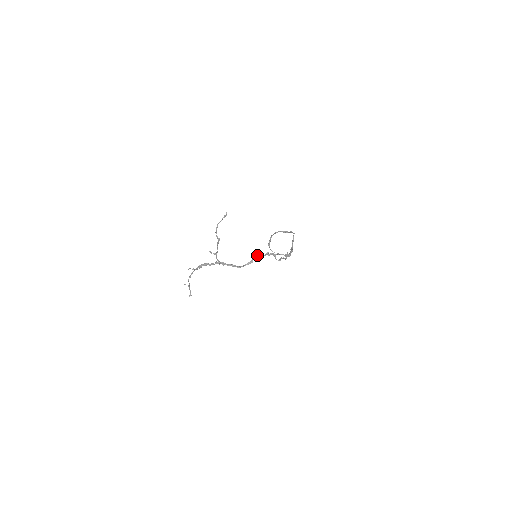
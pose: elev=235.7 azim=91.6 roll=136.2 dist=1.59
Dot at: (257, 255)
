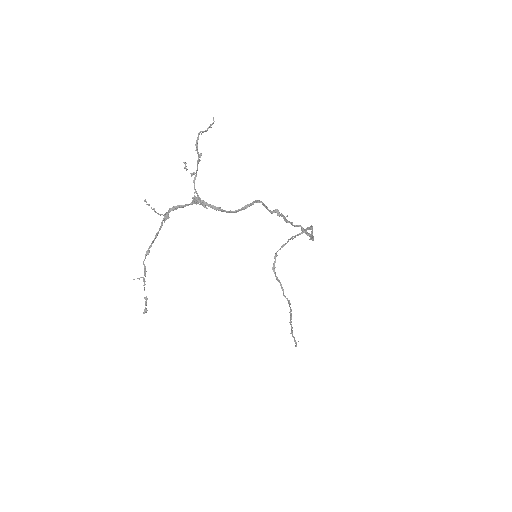
Dot at: (260, 201)
